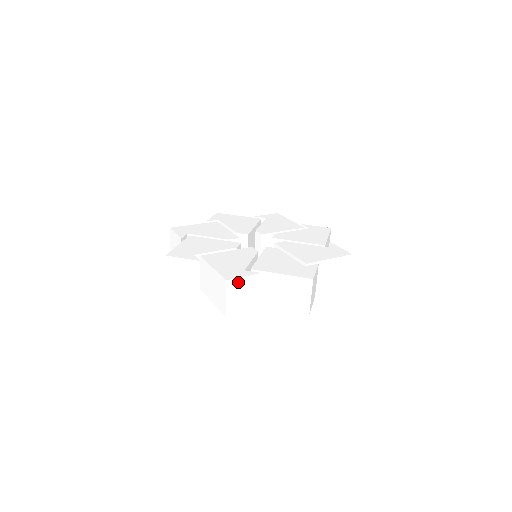
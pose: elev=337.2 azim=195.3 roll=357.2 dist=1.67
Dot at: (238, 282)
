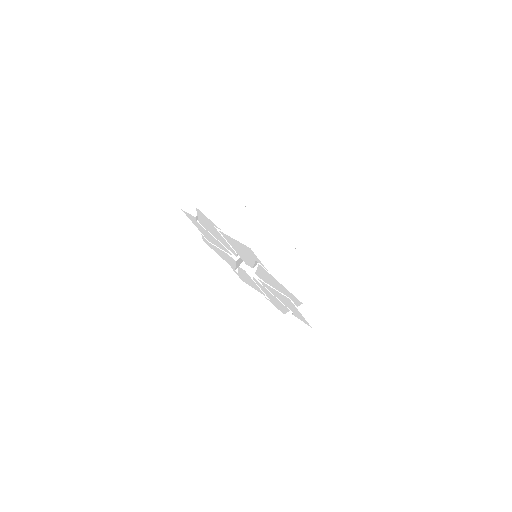
Dot at: occluded
